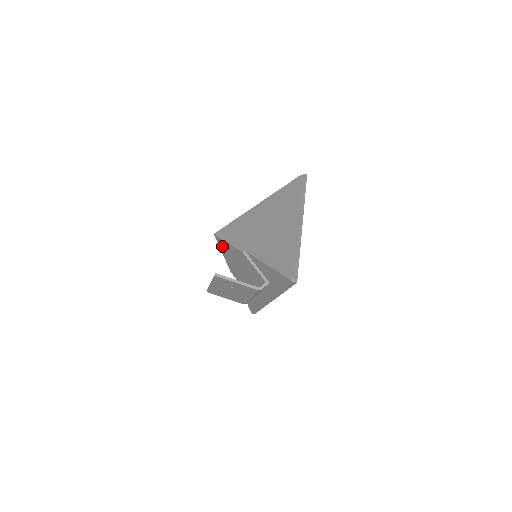
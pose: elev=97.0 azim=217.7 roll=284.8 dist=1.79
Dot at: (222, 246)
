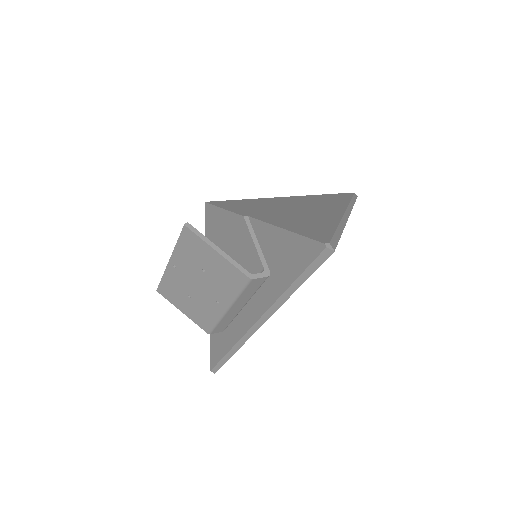
Dot at: (210, 223)
